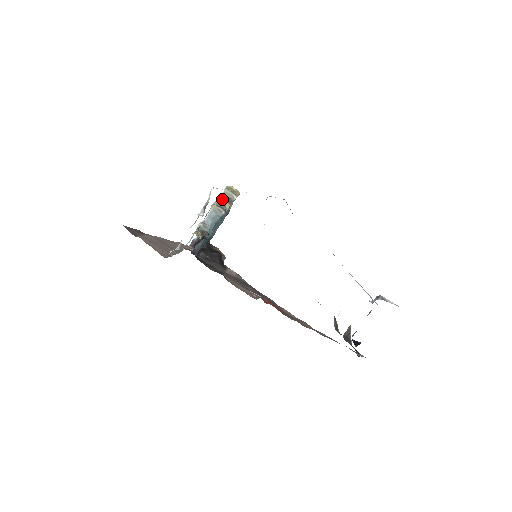
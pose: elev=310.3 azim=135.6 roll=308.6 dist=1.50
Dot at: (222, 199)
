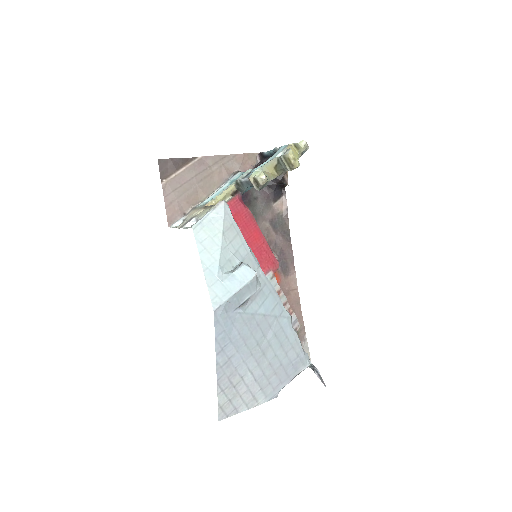
Dot at: (274, 164)
